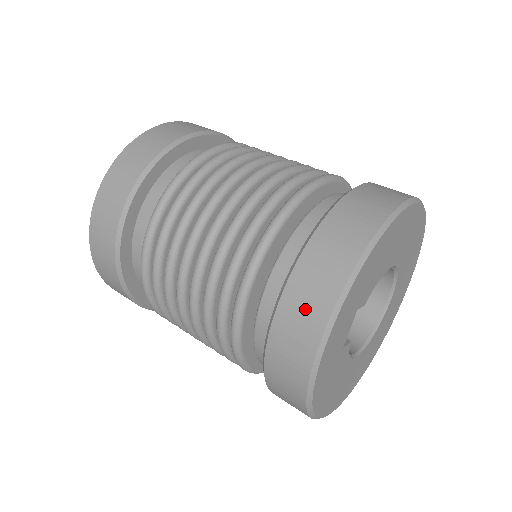
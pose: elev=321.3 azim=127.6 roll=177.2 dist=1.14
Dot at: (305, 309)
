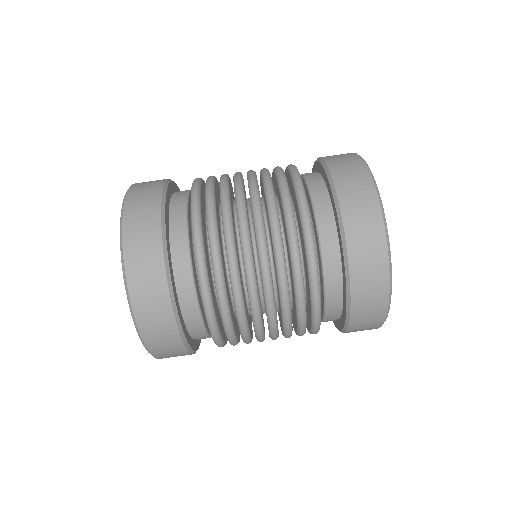
Dot at: (371, 297)
